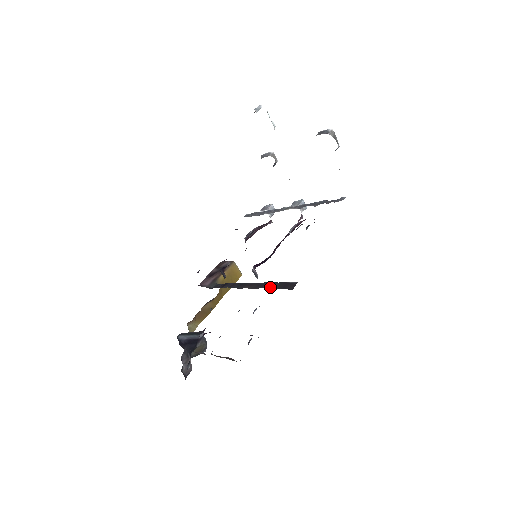
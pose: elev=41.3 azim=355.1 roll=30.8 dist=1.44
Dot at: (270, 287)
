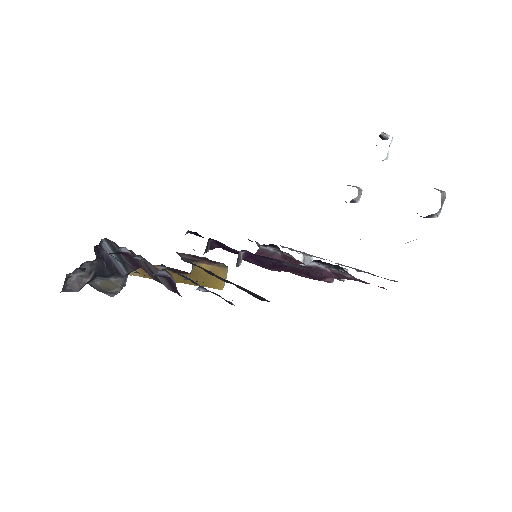
Dot at: (240, 288)
